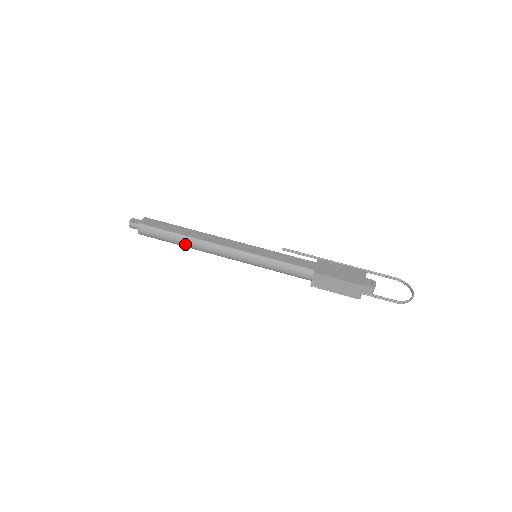
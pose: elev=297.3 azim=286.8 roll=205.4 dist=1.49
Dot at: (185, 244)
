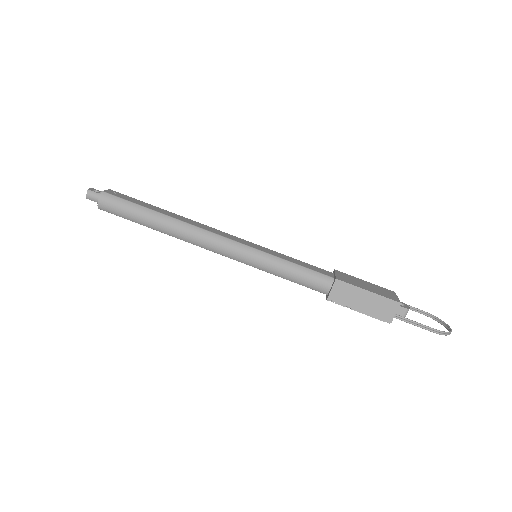
Dot at: (163, 226)
